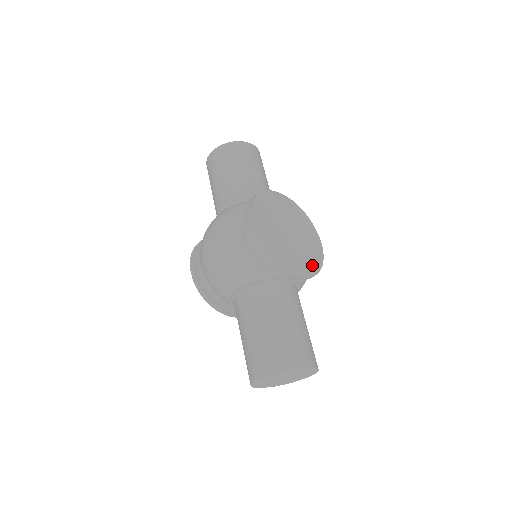
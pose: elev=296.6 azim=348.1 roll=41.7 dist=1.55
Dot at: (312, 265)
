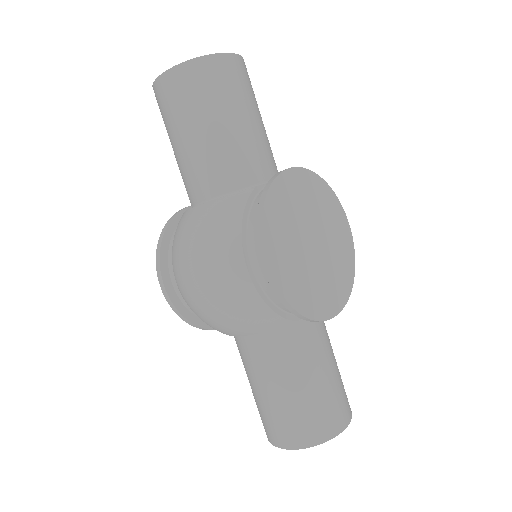
Dot at: (345, 281)
